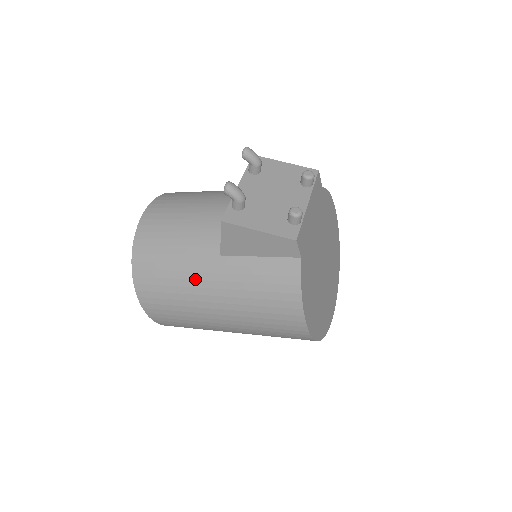
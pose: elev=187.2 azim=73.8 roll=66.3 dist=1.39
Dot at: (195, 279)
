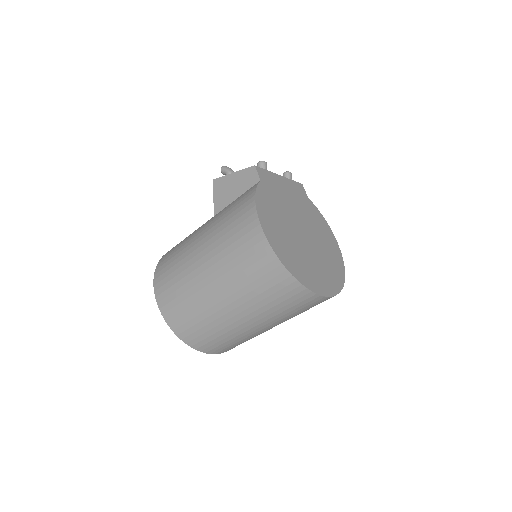
Dot at: (193, 238)
